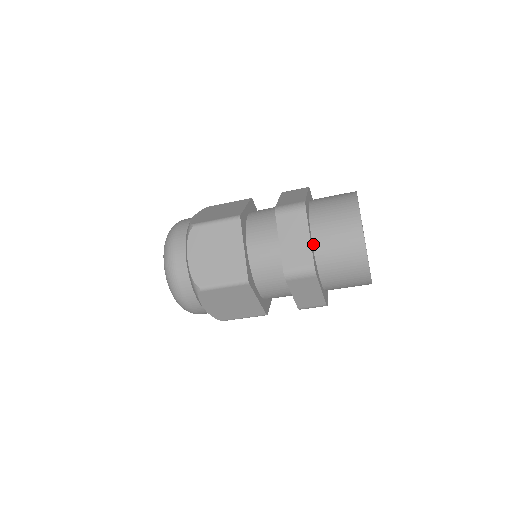
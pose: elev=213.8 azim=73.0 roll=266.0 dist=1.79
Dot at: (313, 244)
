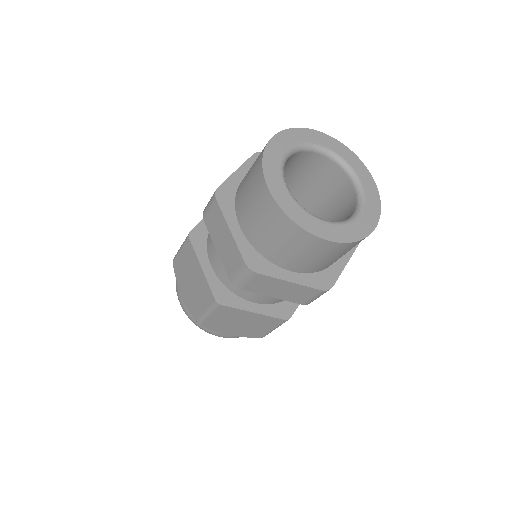
Dot at: (244, 234)
